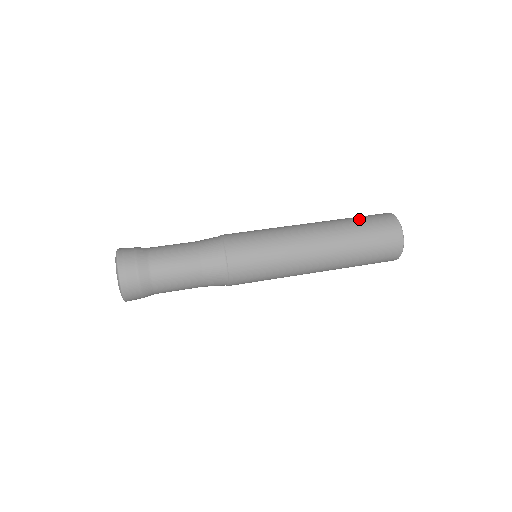
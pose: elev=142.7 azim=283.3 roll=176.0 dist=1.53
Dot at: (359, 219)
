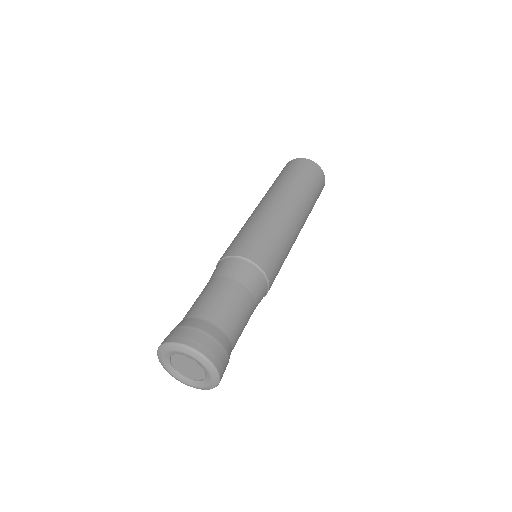
Dot at: (294, 175)
